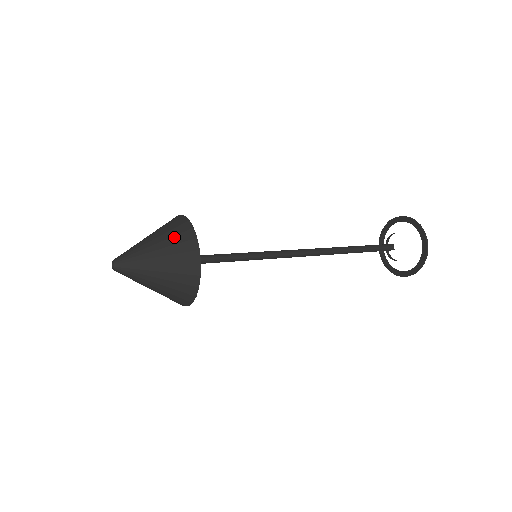
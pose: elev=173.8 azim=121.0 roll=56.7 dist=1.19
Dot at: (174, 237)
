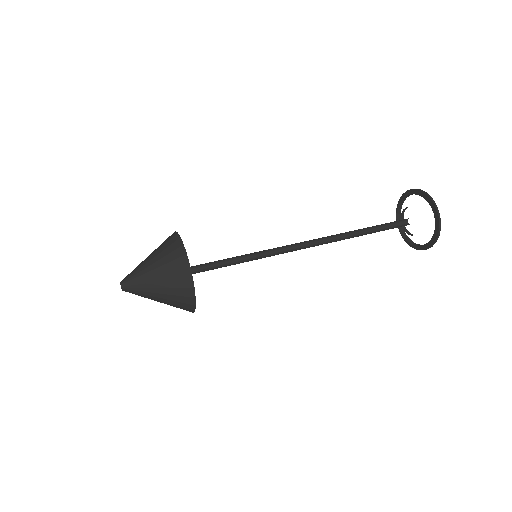
Dot at: (170, 263)
